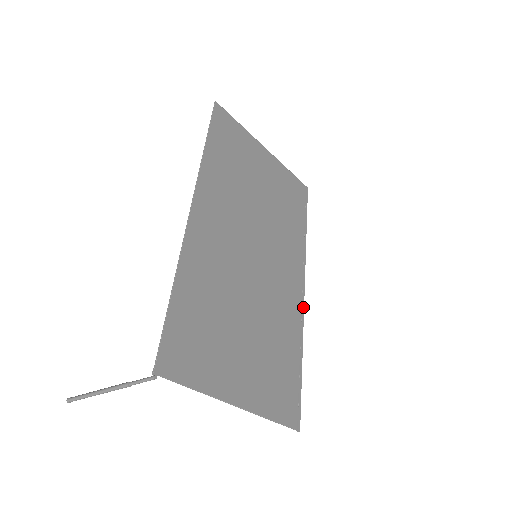
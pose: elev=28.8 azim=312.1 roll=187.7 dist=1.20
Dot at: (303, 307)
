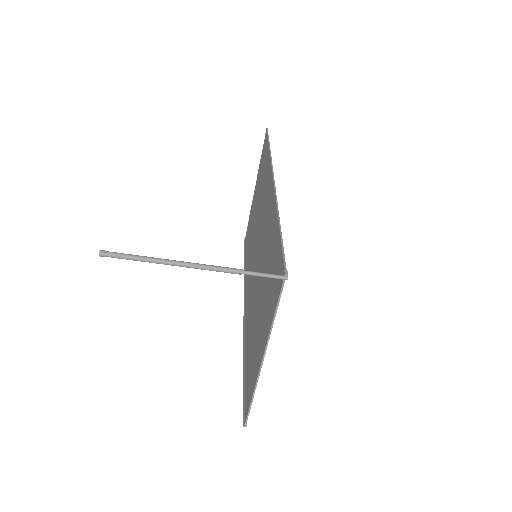
Dot at: occluded
